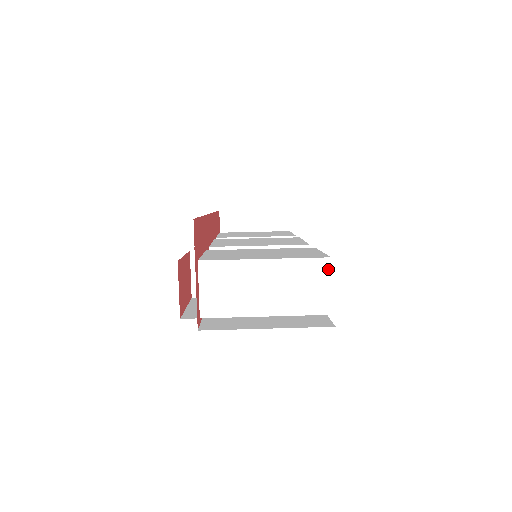
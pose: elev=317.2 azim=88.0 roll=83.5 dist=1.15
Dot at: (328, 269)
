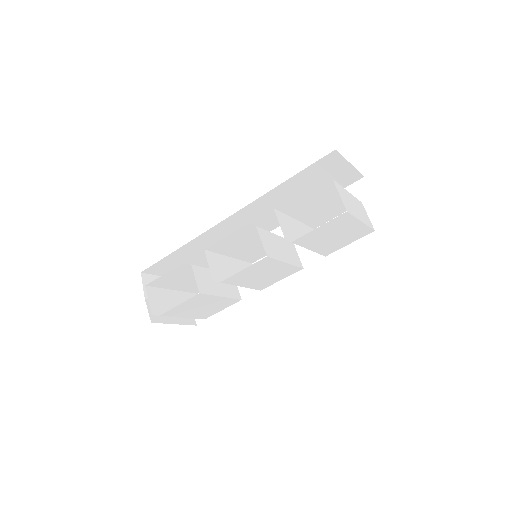
Dot at: (364, 208)
